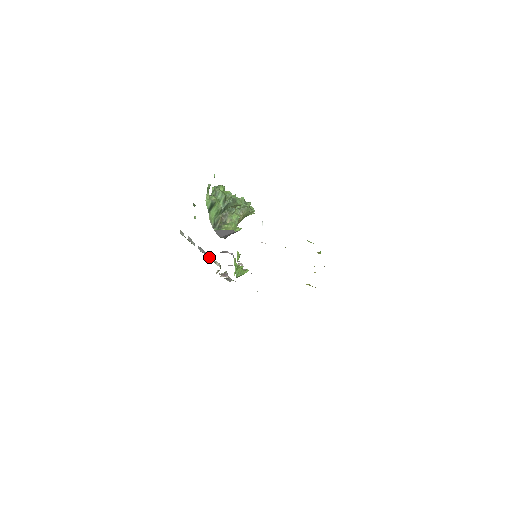
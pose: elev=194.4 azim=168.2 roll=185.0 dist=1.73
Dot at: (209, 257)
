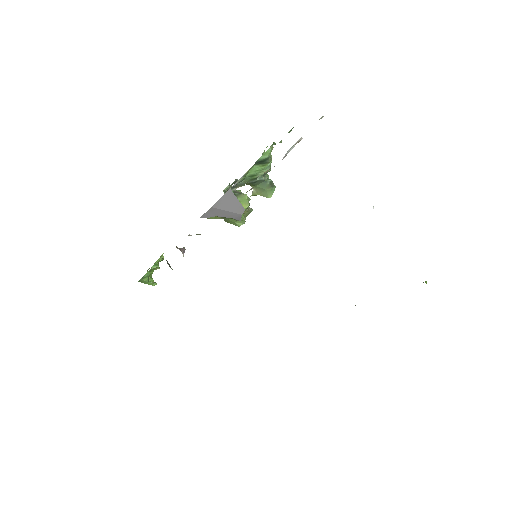
Dot at: occluded
